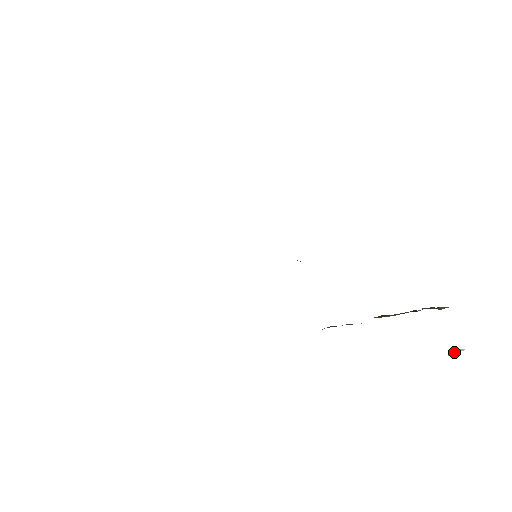
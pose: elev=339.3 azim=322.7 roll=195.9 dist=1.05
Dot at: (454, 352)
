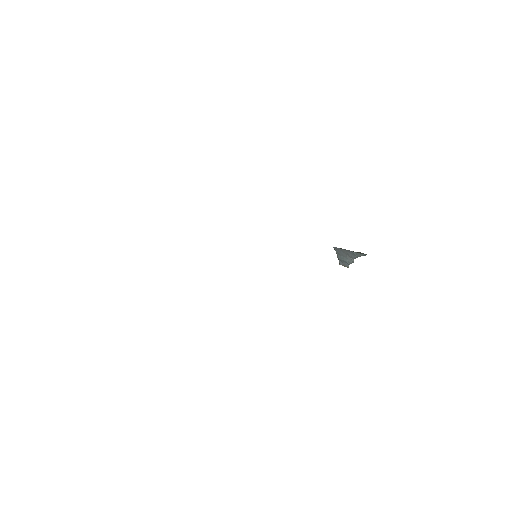
Dot at: (343, 264)
